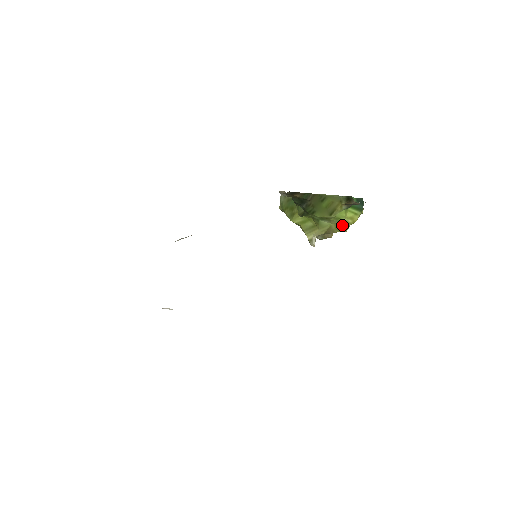
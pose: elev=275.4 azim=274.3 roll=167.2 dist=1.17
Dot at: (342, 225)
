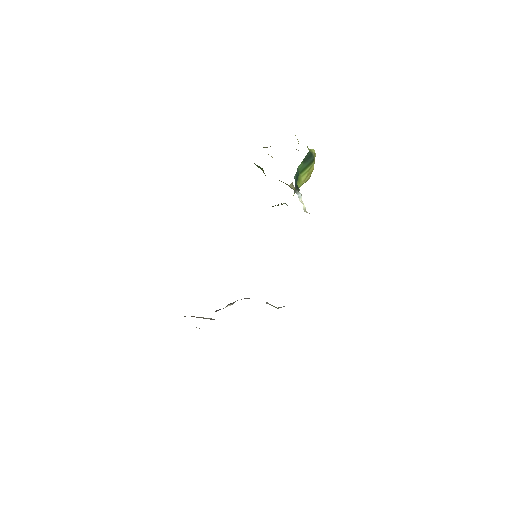
Dot at: occluded
